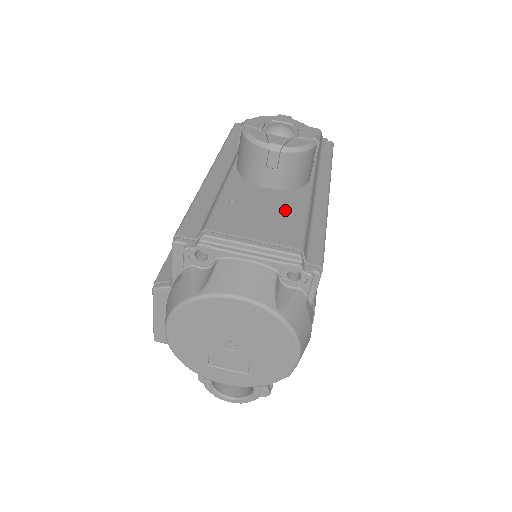
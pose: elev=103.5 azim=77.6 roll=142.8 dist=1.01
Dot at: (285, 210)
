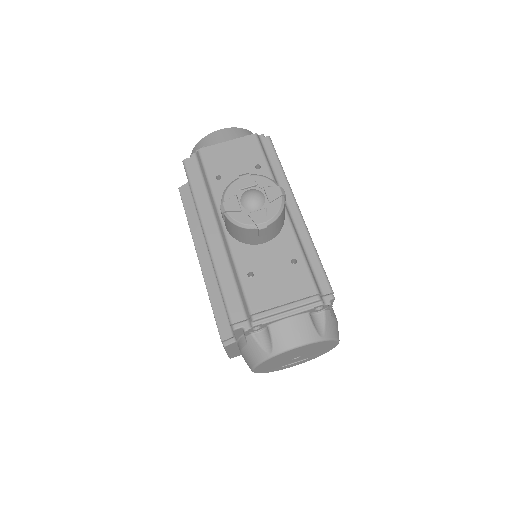
Dot at: (287, 260)
